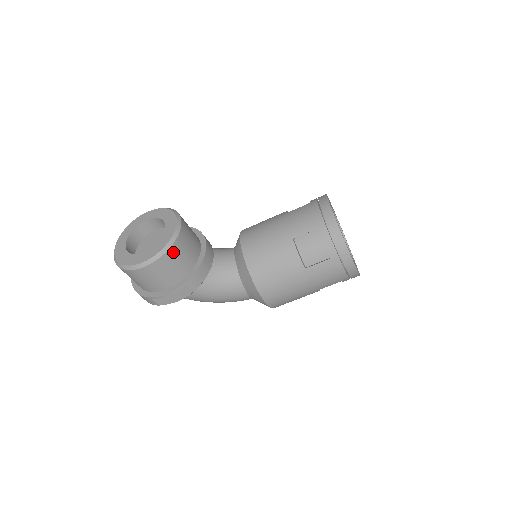
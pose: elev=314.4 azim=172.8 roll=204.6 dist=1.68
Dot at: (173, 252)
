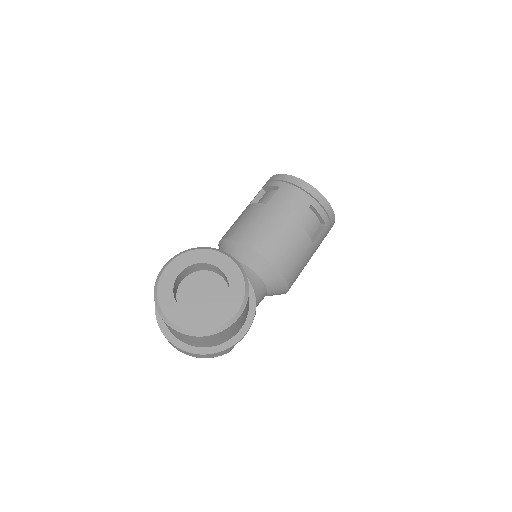
Dot at: occluded
